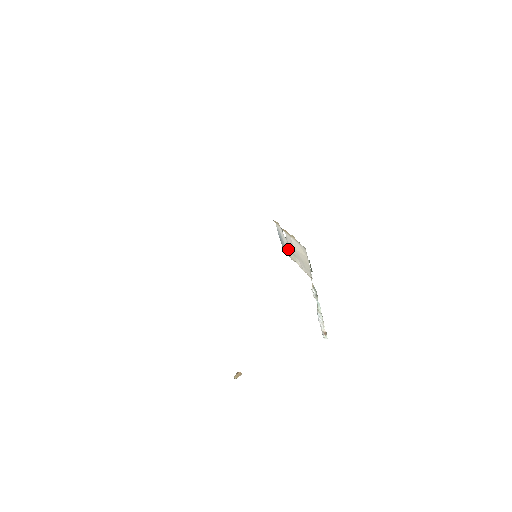
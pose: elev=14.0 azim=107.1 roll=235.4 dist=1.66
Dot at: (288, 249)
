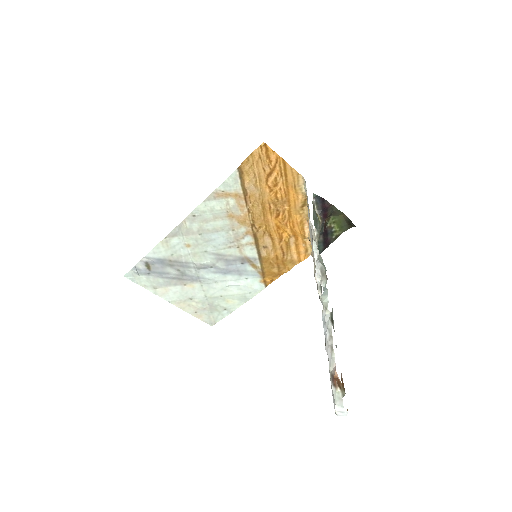
Dot at: occluded
